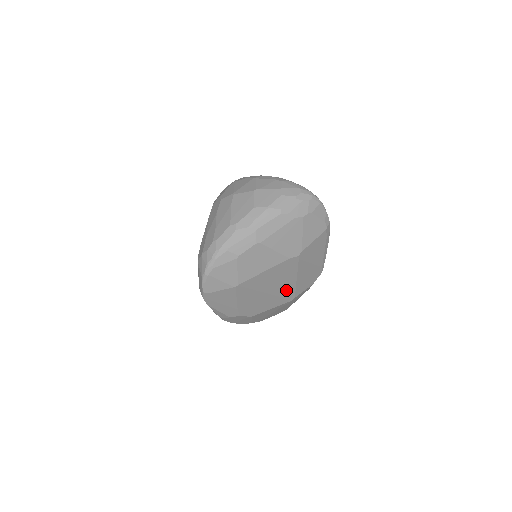
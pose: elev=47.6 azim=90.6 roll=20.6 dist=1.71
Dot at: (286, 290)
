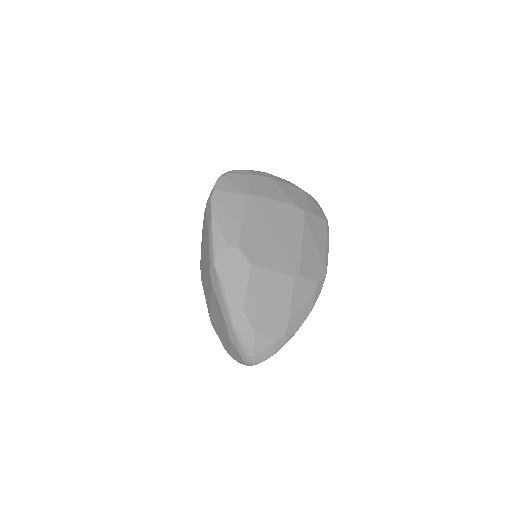
Dot at: (291, 251)
